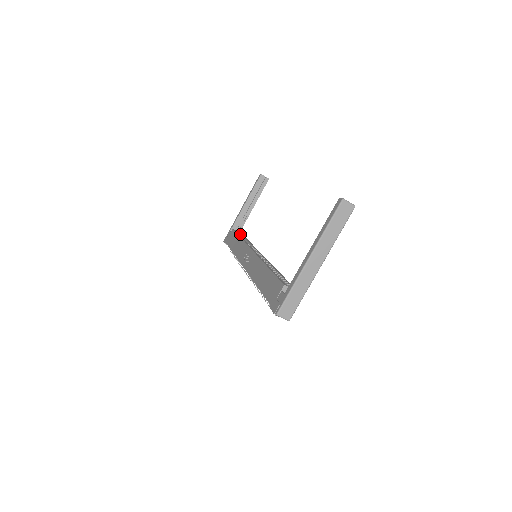
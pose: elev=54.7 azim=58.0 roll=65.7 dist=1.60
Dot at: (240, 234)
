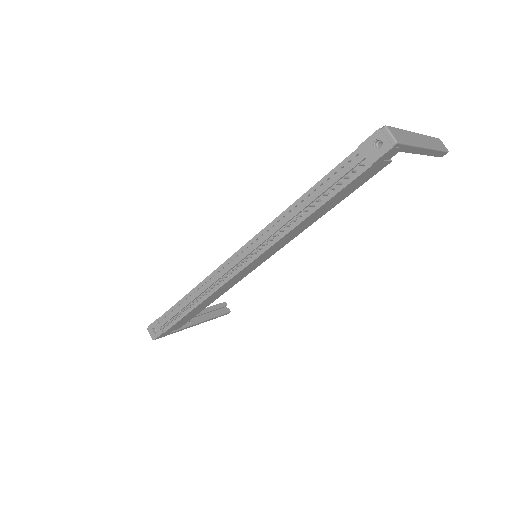
Dot at: occluded
